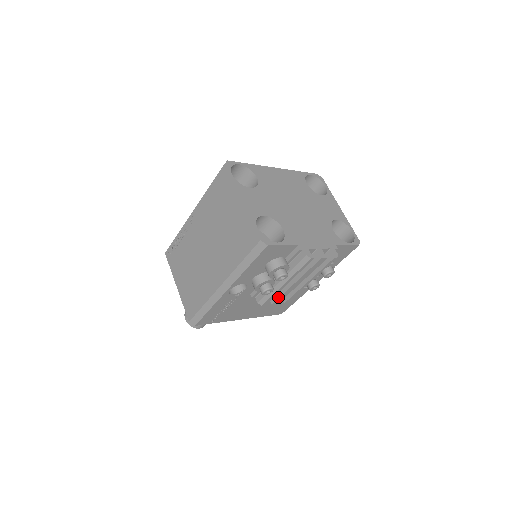
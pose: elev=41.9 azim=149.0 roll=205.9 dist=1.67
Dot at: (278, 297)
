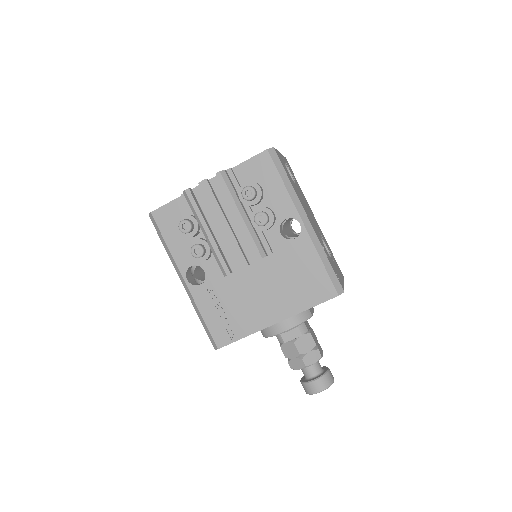
Dot at: (234, 256)
